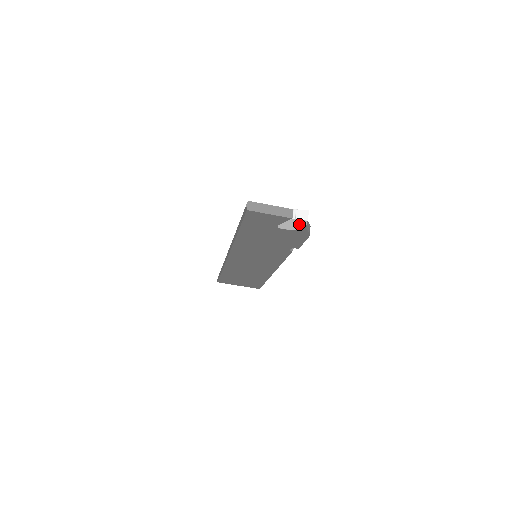
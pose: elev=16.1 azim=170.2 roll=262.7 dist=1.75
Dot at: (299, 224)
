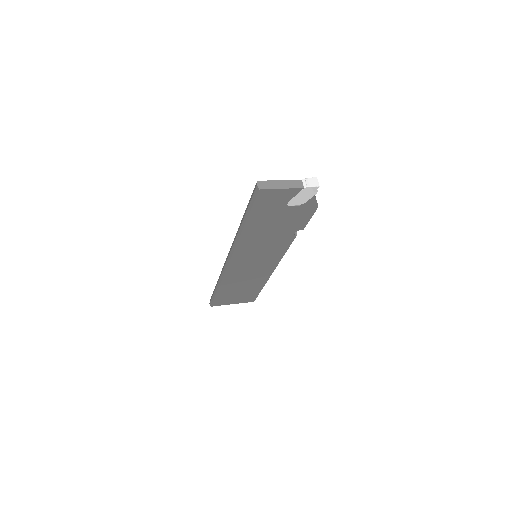
Dot at: (309, 194)
